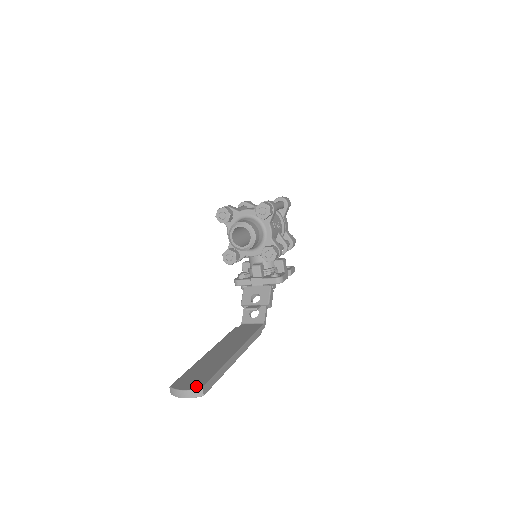
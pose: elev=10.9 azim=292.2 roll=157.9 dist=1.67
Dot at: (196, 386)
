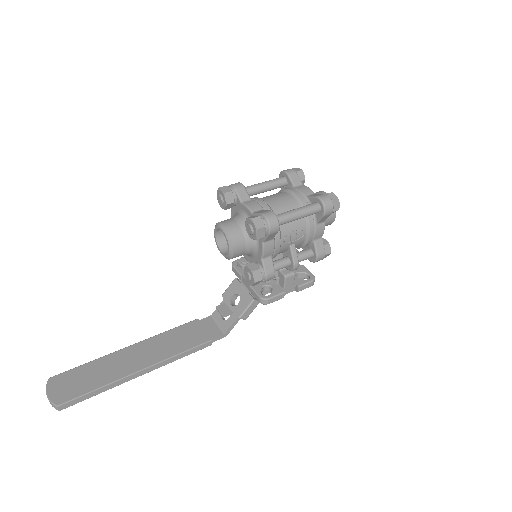
Dot at: (57, 399)
